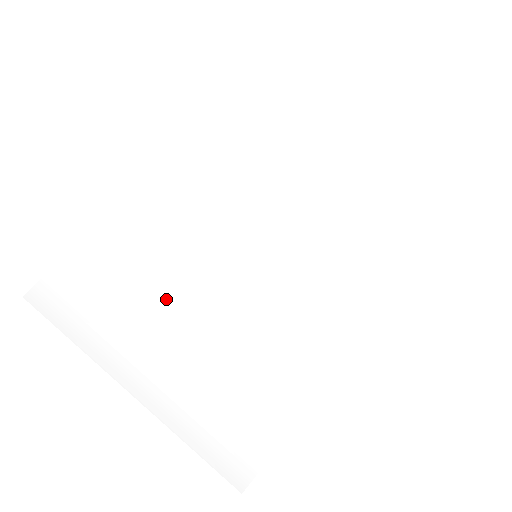
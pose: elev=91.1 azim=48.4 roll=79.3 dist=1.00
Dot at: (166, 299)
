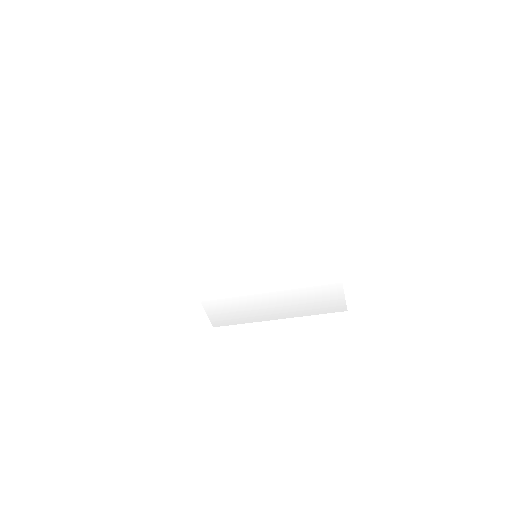
Dot at: (249, 293)
